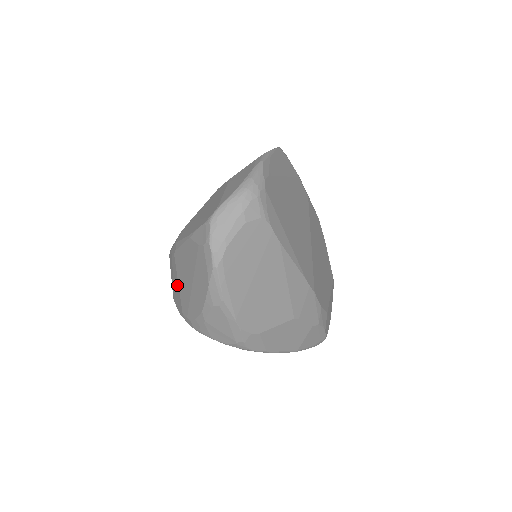
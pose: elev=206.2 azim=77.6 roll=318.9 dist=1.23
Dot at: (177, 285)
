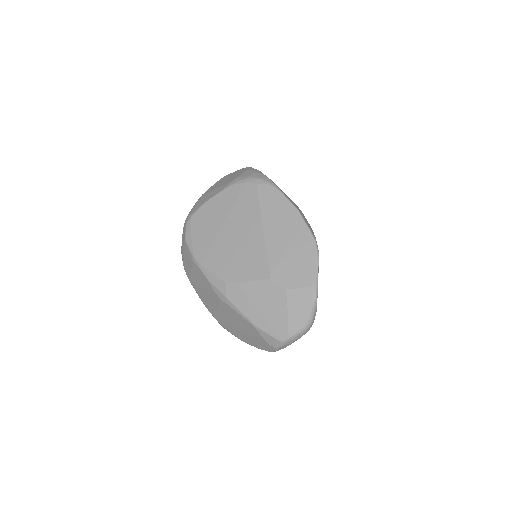
Dot at: (213, 304)
